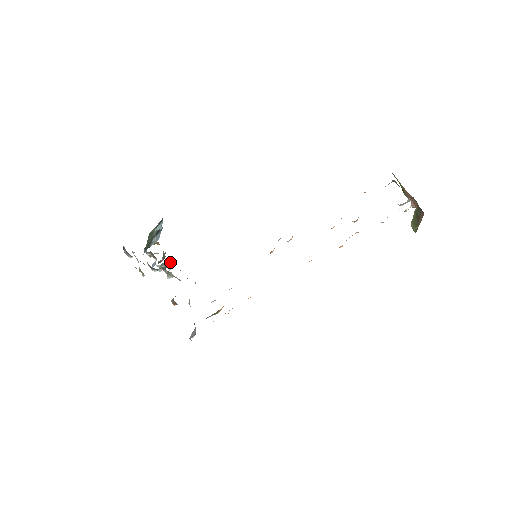
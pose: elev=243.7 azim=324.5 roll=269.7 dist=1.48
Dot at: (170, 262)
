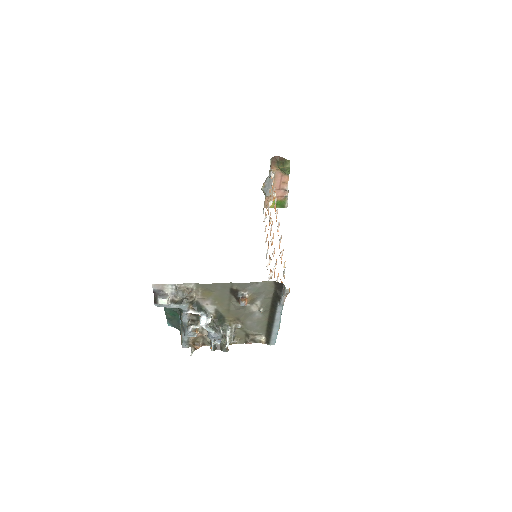
Dot at: (222, 346)
